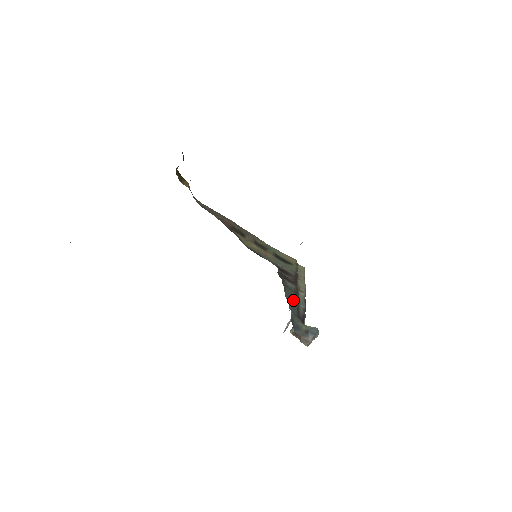
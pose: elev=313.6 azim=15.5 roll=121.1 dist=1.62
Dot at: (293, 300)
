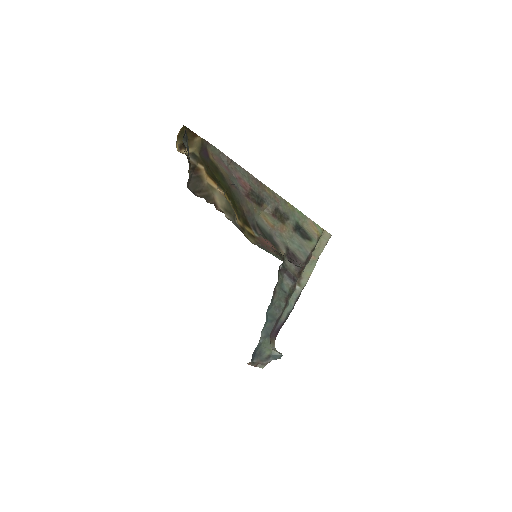
Dot at: (277, 311)
